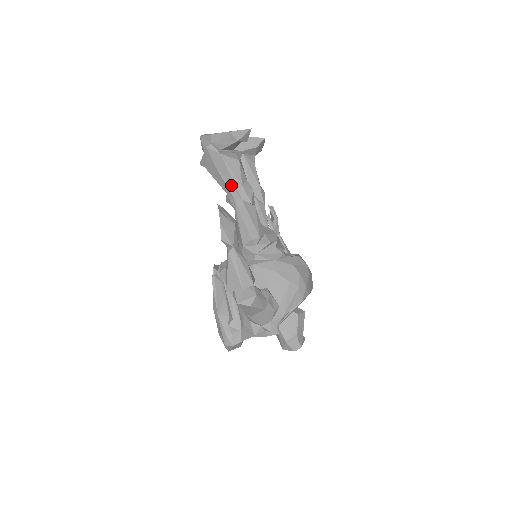
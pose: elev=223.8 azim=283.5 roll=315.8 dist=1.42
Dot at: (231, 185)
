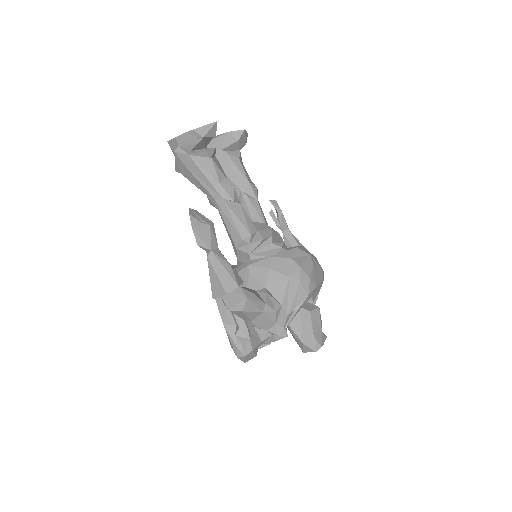
Dot at: (208, 186)
